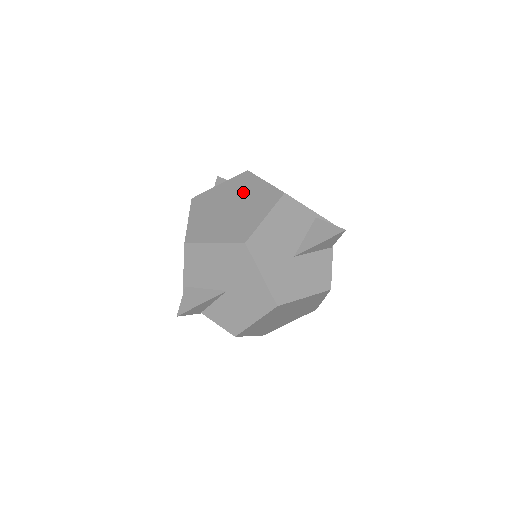
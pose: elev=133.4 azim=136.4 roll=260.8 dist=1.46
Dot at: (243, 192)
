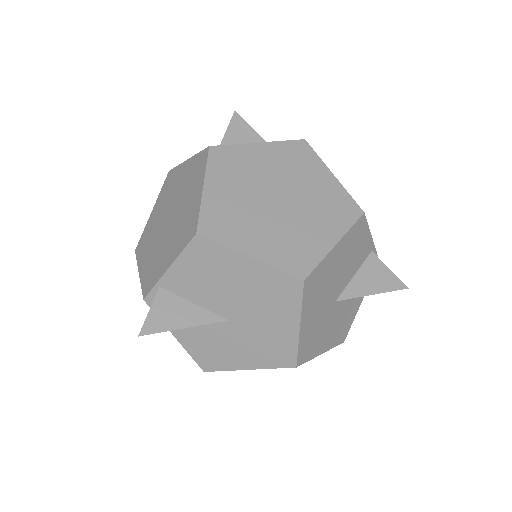
Dot at: (299, 178)
